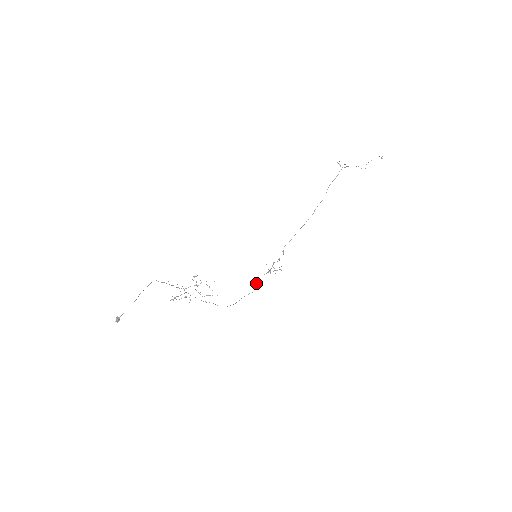
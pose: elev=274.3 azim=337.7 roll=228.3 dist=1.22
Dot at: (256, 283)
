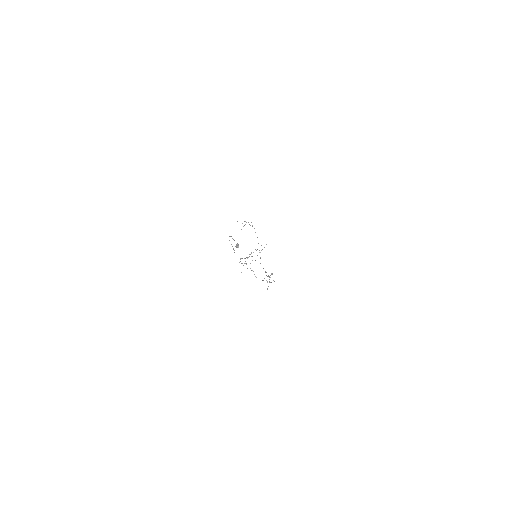
Dot at: occluded
